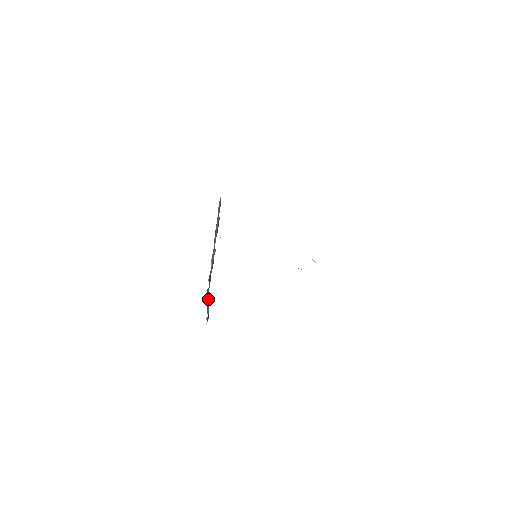
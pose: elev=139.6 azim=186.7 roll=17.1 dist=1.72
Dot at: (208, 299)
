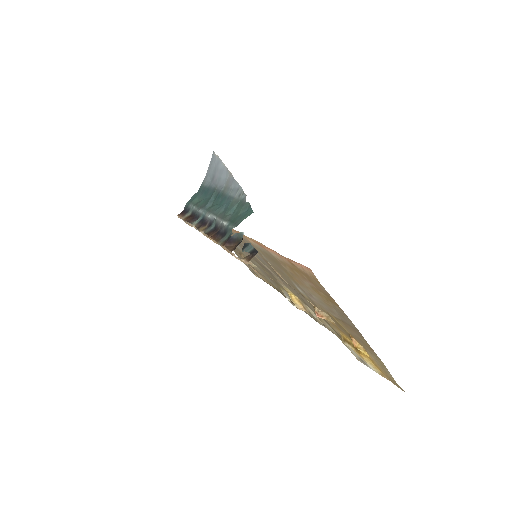
Dot at: (232, 246)
